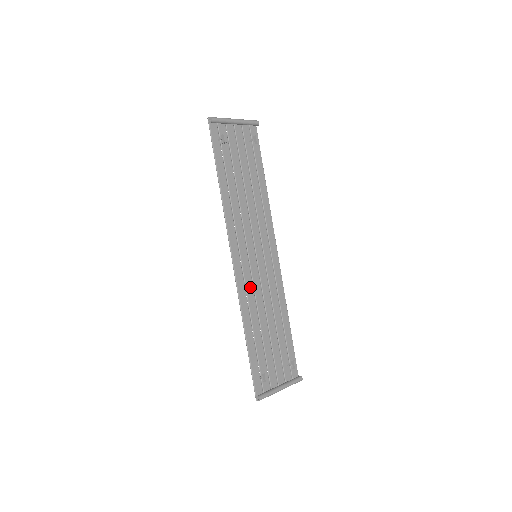
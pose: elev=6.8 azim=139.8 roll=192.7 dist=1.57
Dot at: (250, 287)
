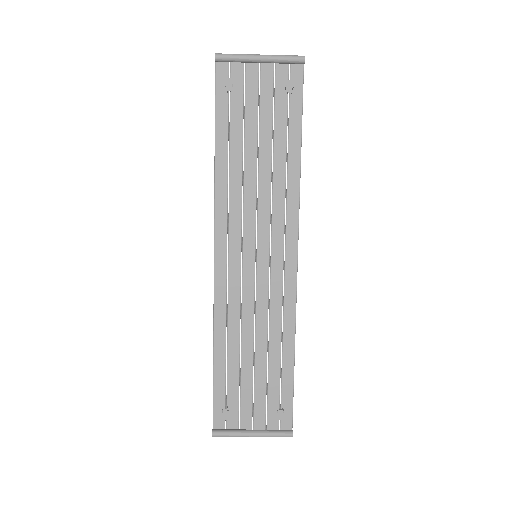
Dot at: (235, 295)
